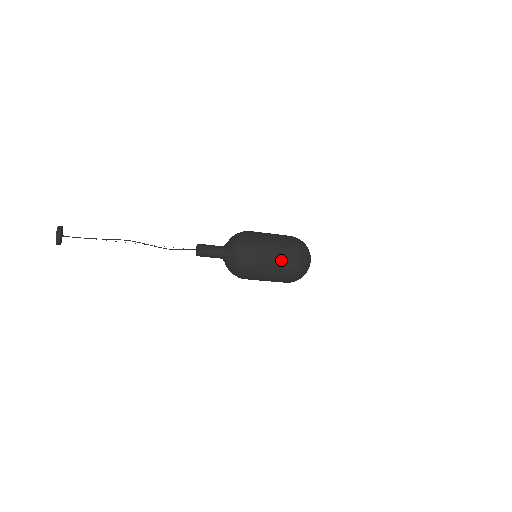
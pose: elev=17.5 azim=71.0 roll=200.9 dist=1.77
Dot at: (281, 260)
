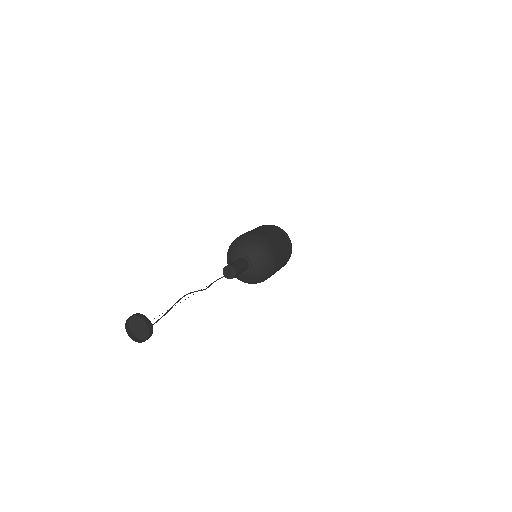
Dot at: (284, 262)
